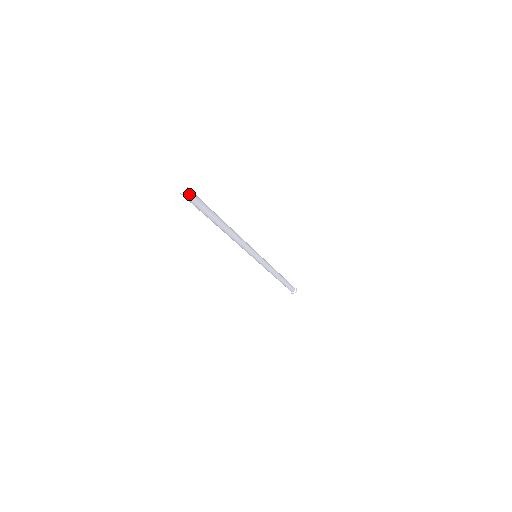
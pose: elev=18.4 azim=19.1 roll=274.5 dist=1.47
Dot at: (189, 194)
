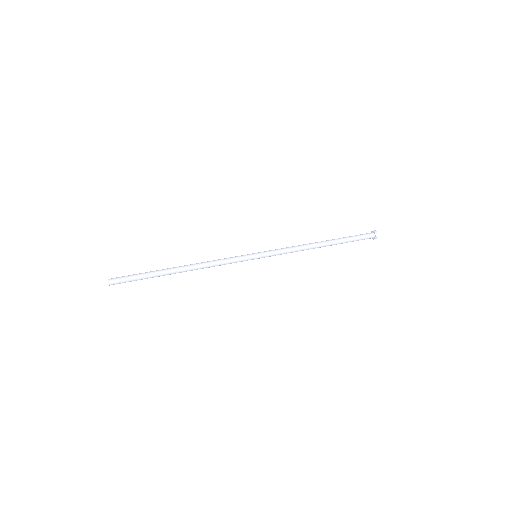
Dot at: (113, 282)
